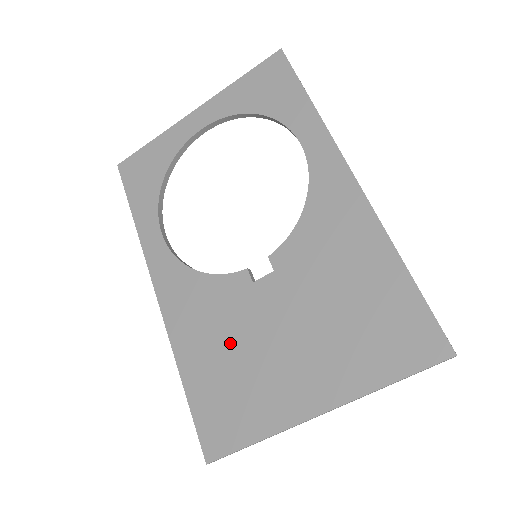
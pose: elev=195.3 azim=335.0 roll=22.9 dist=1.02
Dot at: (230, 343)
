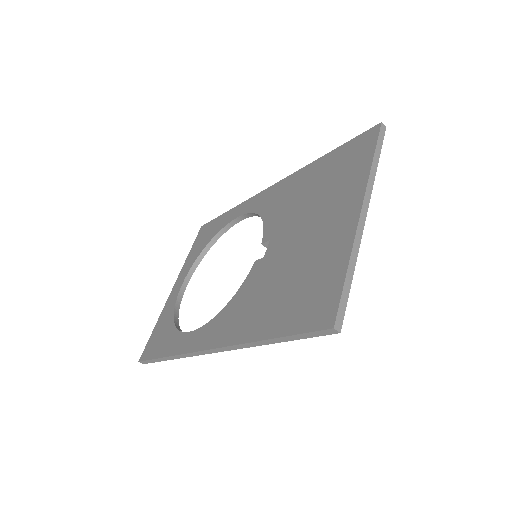
Dot at: (278, 283)
